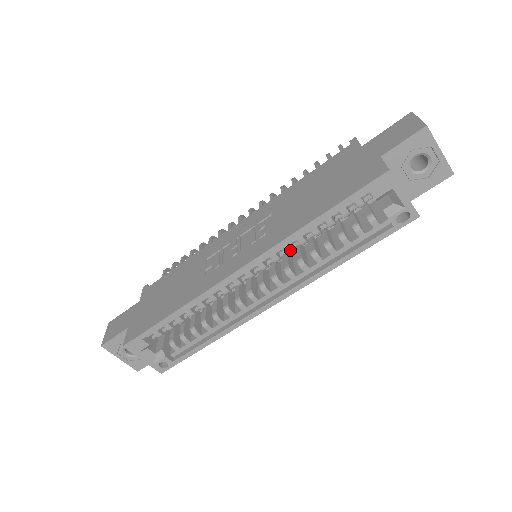
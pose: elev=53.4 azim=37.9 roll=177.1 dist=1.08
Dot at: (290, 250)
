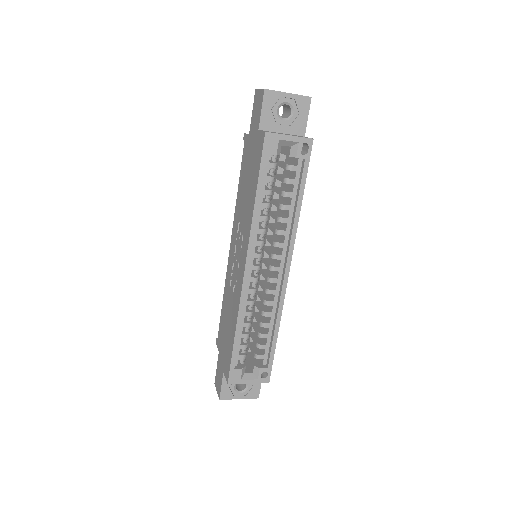
Dot at: (263, 231)
